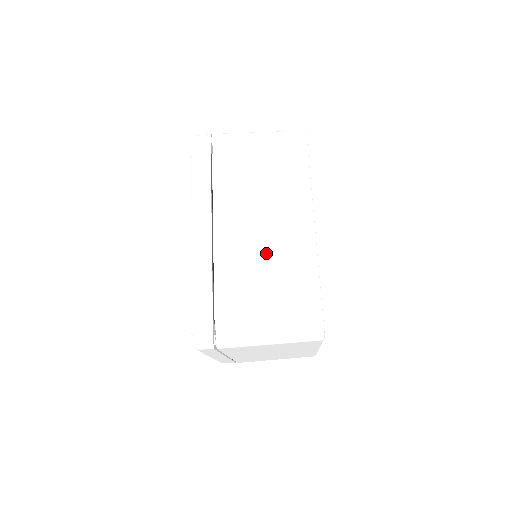
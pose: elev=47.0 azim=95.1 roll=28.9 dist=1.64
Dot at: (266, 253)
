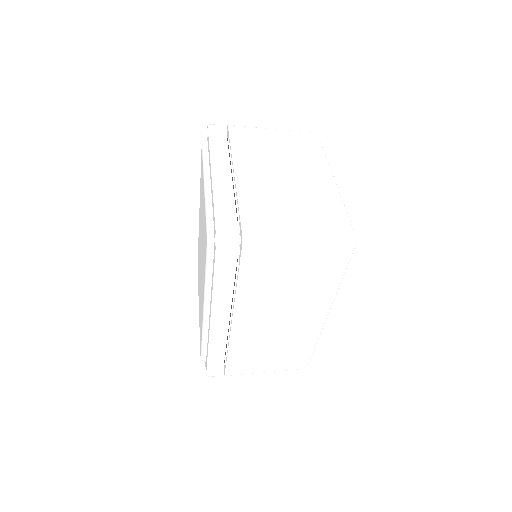
Dot at: (277, 335)
